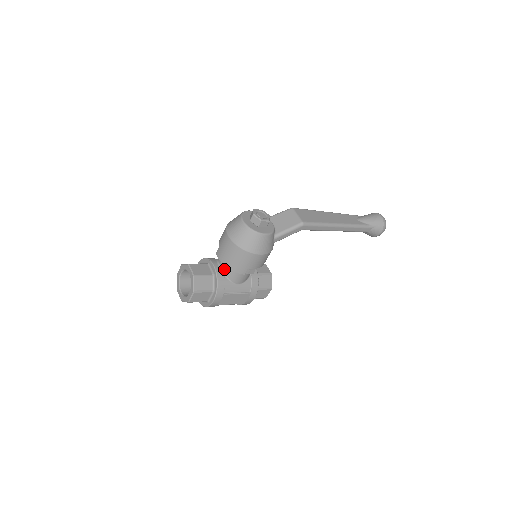
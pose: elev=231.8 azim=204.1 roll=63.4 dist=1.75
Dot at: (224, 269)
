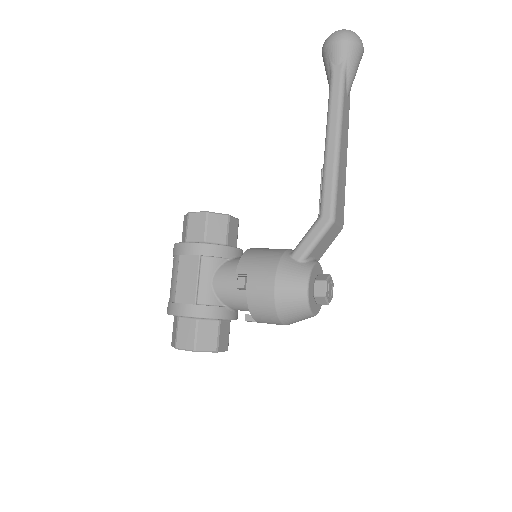
Dot at: occluded
